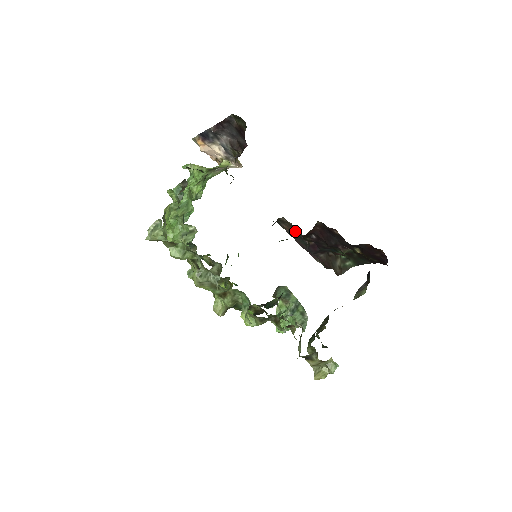
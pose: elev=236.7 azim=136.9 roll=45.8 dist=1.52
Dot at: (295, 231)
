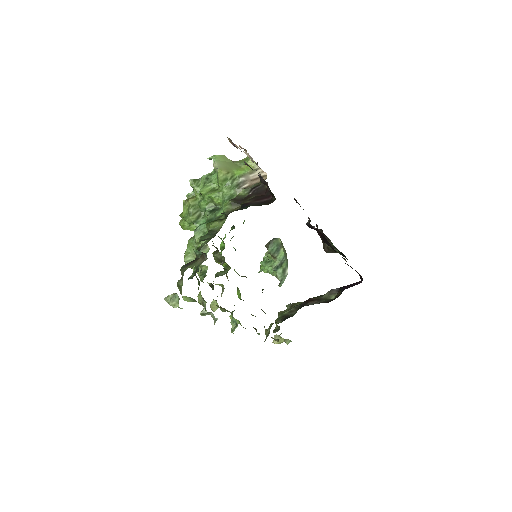
Dot at: occluded
